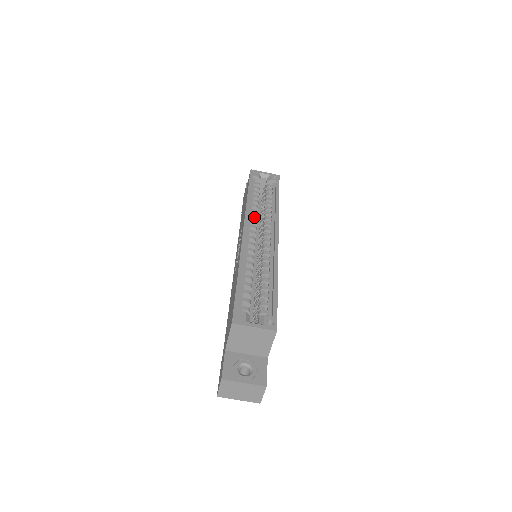
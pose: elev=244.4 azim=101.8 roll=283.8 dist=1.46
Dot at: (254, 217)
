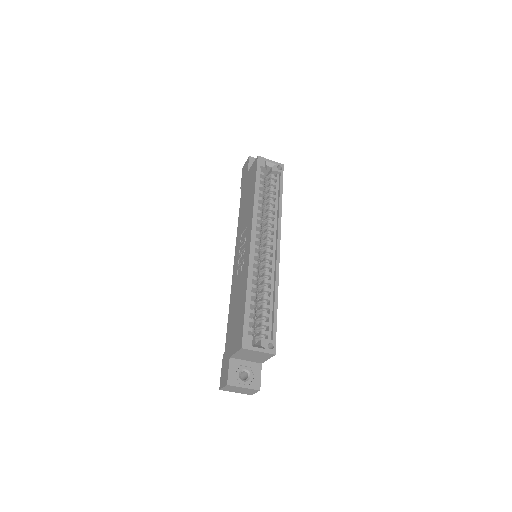
Dot at: (259, 220)
